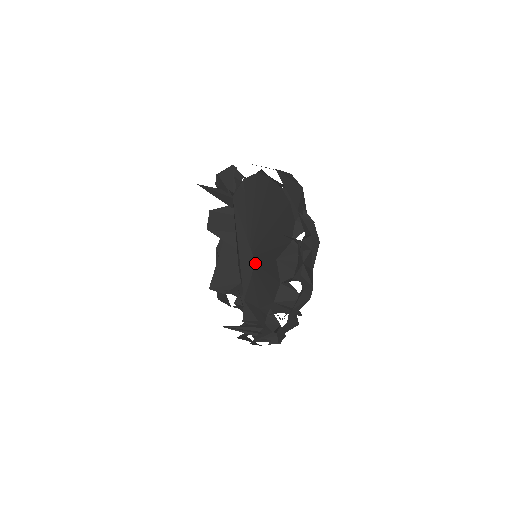
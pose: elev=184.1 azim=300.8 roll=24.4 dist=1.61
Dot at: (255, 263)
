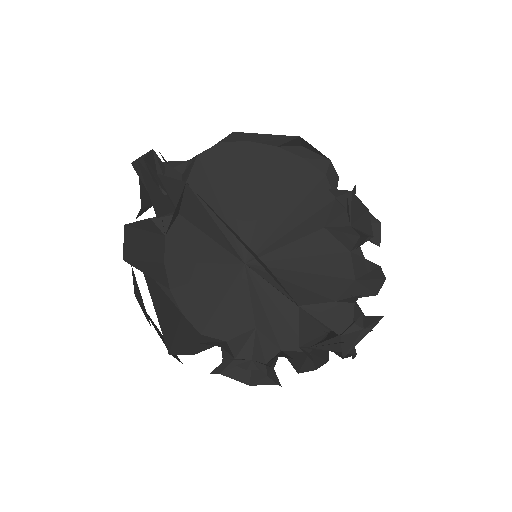
Dot at: (269, 260)
